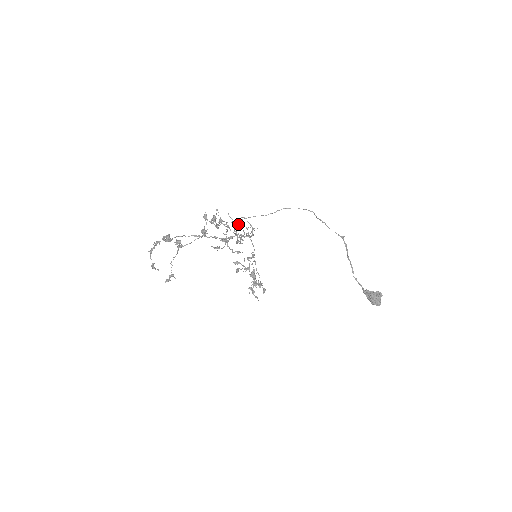
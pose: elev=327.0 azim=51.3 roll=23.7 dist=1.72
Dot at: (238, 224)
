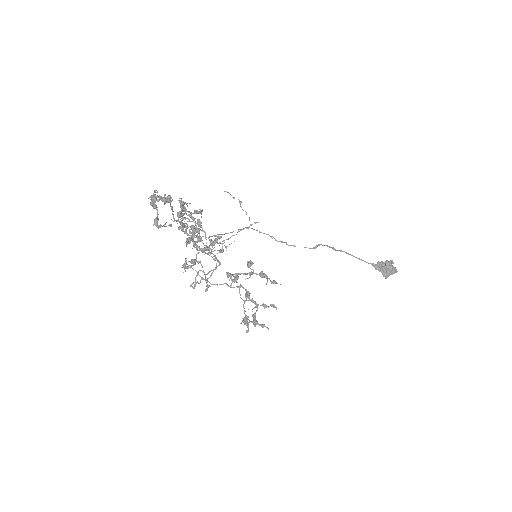
Dot at: occluded
